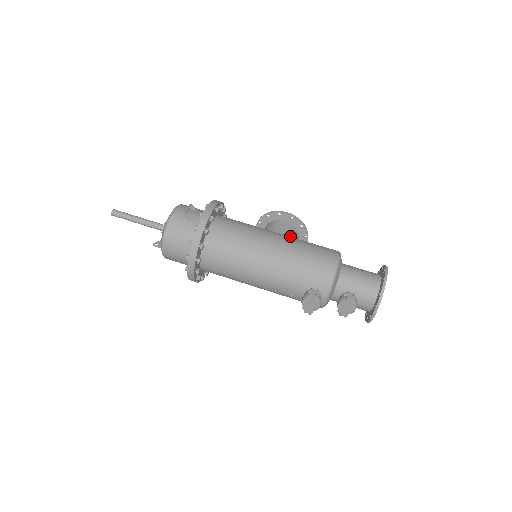
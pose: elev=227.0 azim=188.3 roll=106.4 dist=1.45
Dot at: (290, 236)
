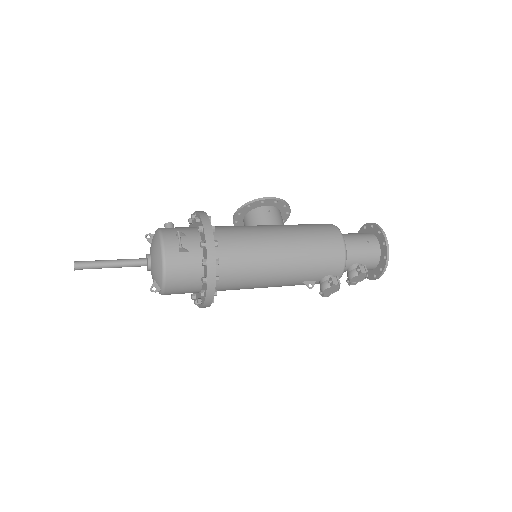
Dot at: (281, 222)
